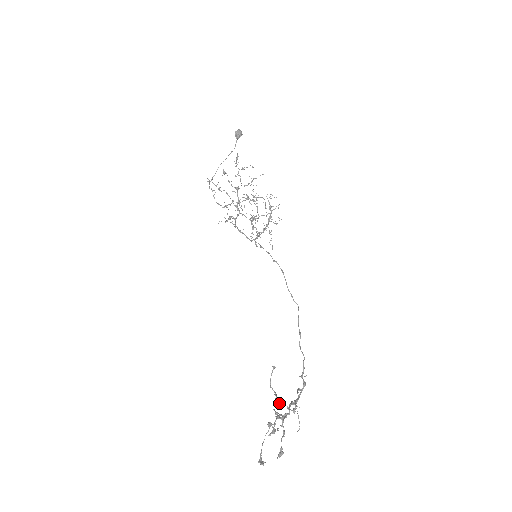
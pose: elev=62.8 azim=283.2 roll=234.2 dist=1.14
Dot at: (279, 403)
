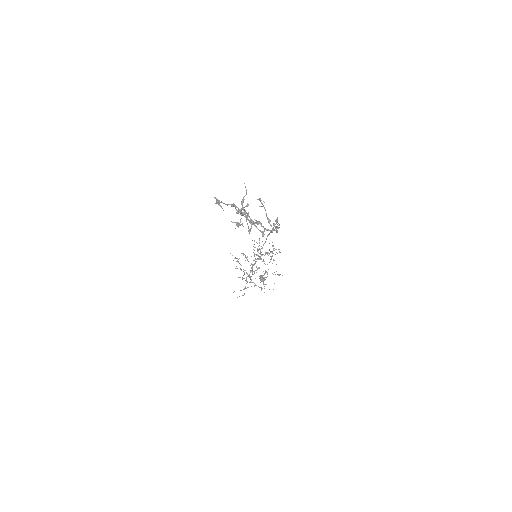
Dot at: (248, 220)
